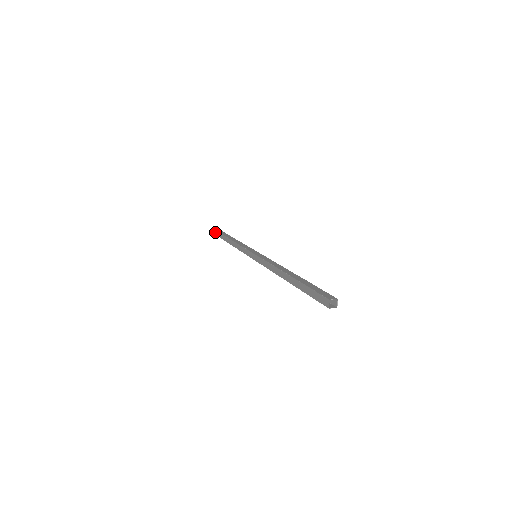
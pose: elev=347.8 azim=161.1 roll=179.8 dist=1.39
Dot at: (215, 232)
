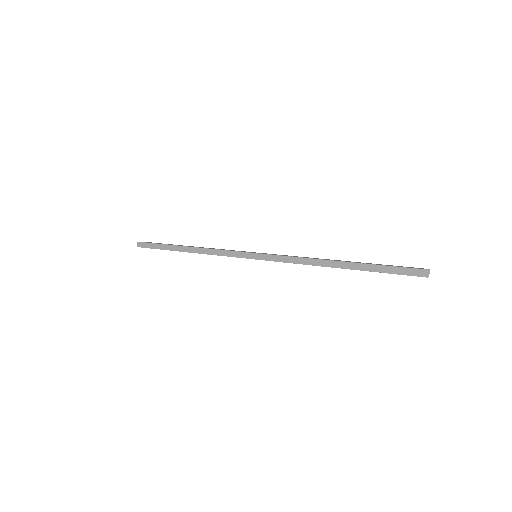
Dot at: (138, 244)
